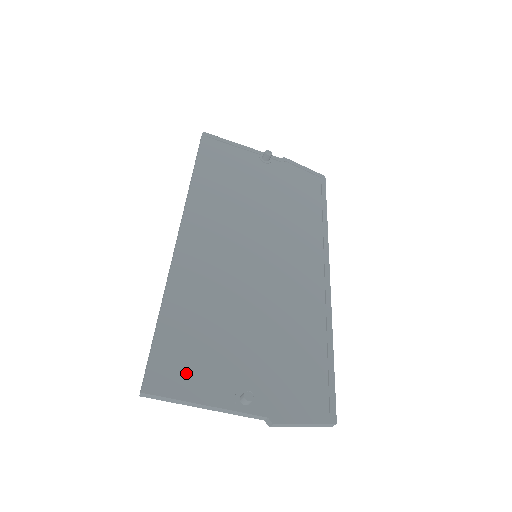
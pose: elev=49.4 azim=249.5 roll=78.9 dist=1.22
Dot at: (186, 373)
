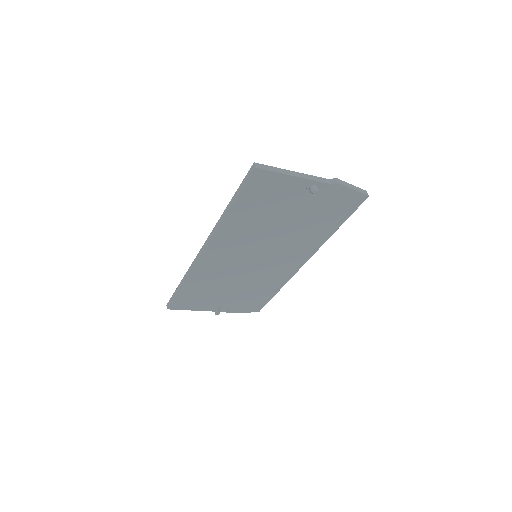
Dot at: (190, 303)
